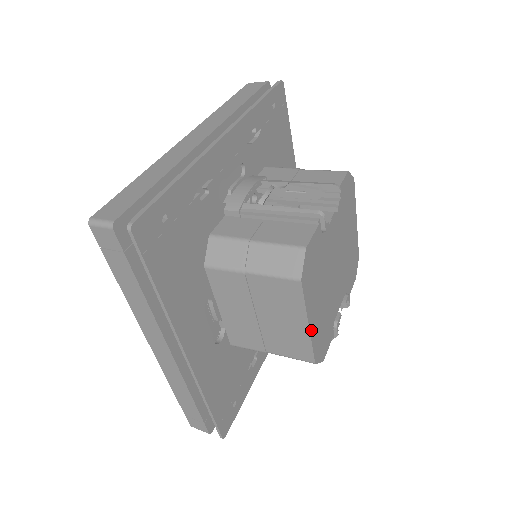
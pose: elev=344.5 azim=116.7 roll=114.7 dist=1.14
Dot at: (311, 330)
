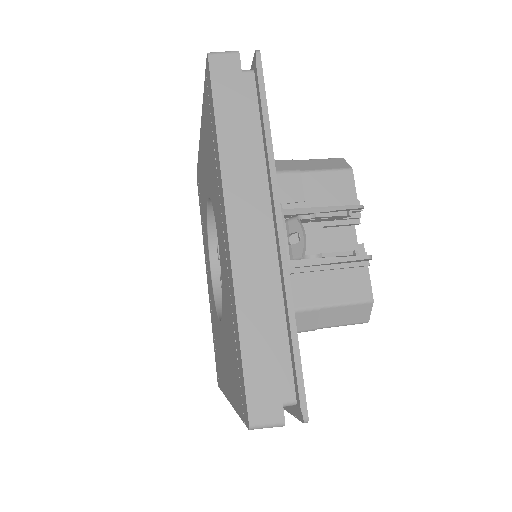
Dot at: occluded
